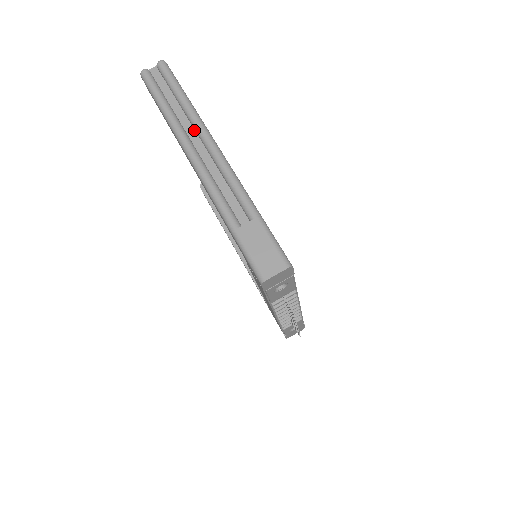
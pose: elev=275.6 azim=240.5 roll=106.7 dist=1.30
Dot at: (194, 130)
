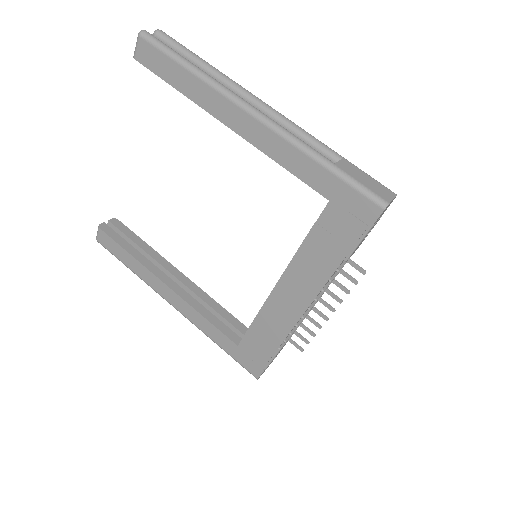
Dot at: occluded
